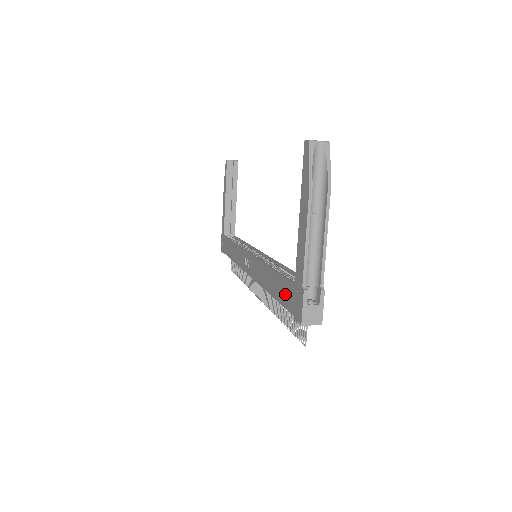
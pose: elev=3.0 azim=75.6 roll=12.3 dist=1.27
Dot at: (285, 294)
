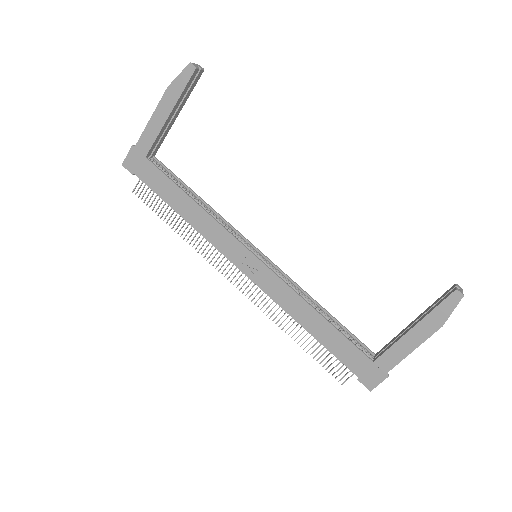
Dot at: (349, 356)
